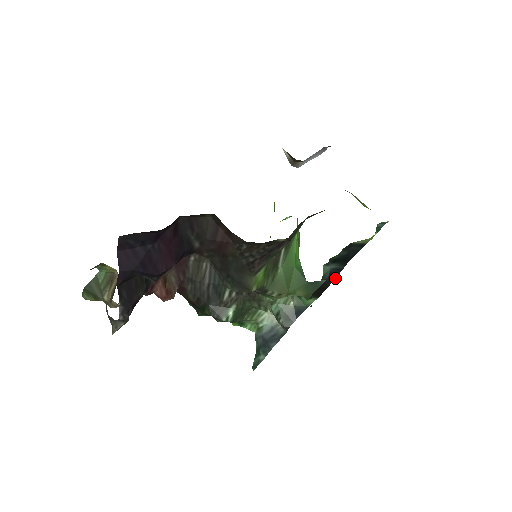
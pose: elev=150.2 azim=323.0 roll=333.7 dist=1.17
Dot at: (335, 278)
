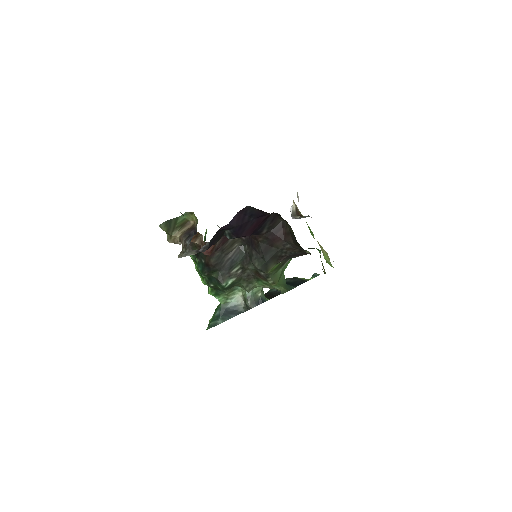
Dot at: occluded
